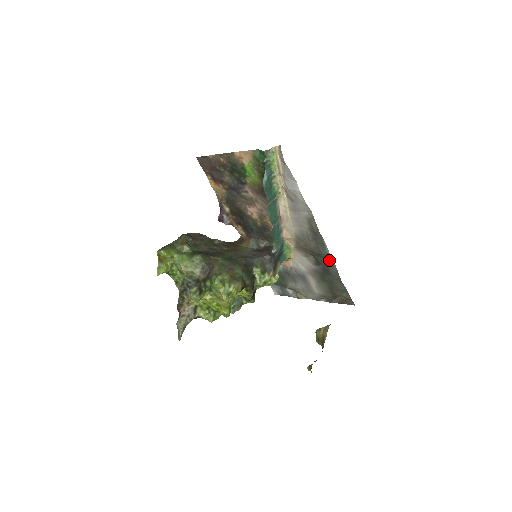
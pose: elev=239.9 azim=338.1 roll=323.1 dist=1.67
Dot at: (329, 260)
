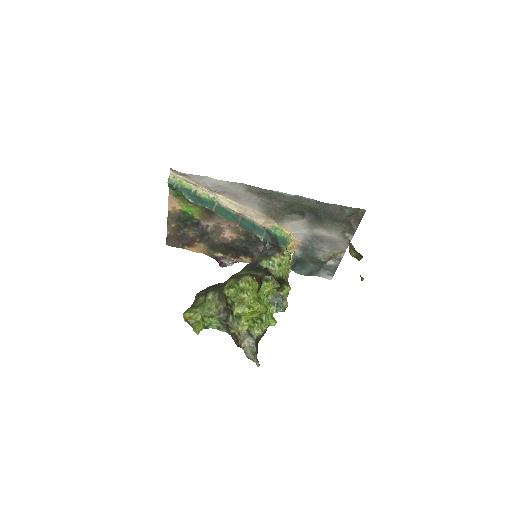
Dot at: (300, 200)
